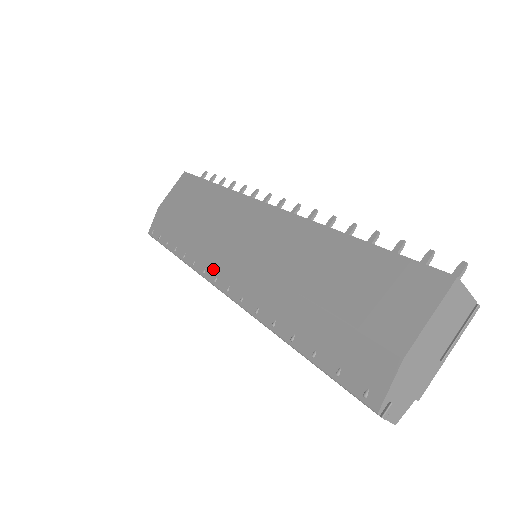
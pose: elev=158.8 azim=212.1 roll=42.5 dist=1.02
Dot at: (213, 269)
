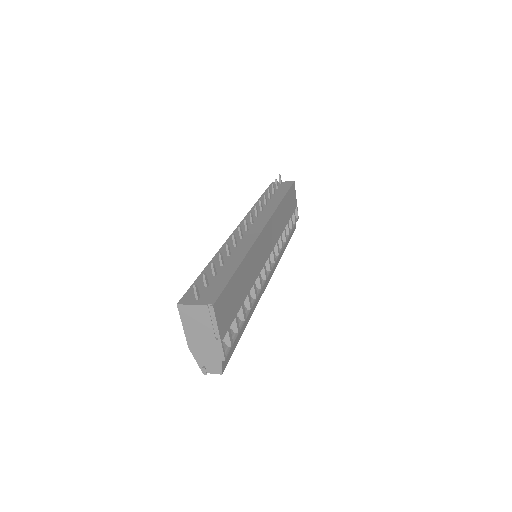
Dot at: occluded
